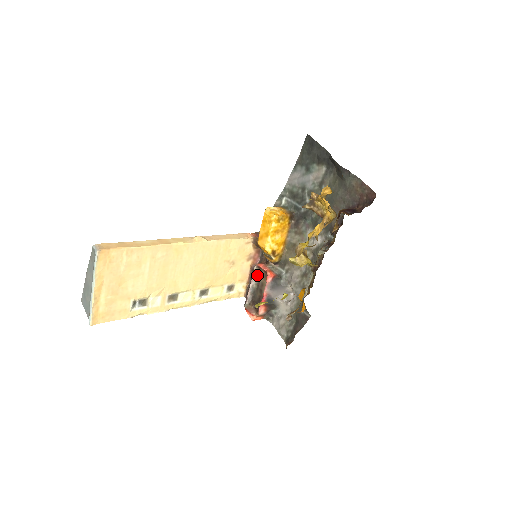
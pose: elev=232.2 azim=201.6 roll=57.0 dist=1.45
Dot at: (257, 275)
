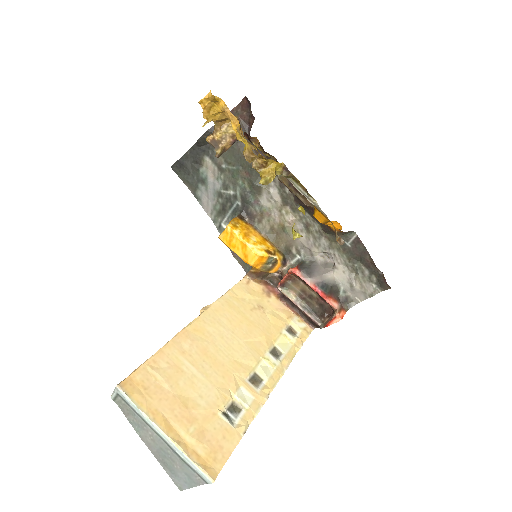
Dot at: (291, 294)
